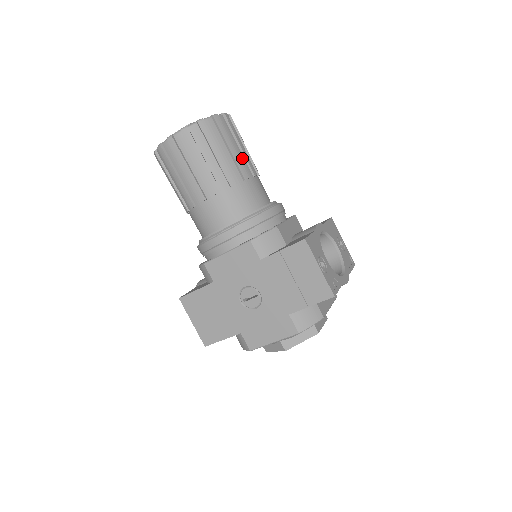
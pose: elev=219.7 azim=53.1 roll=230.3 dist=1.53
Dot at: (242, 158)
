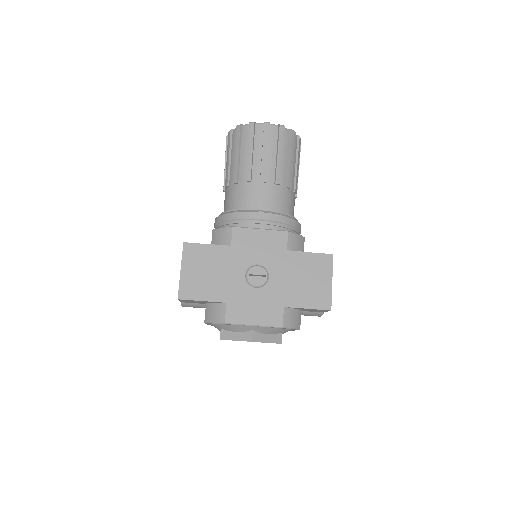
Dot at: occluded
